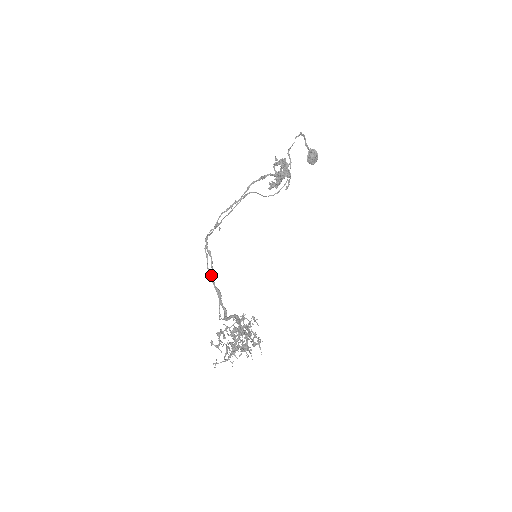
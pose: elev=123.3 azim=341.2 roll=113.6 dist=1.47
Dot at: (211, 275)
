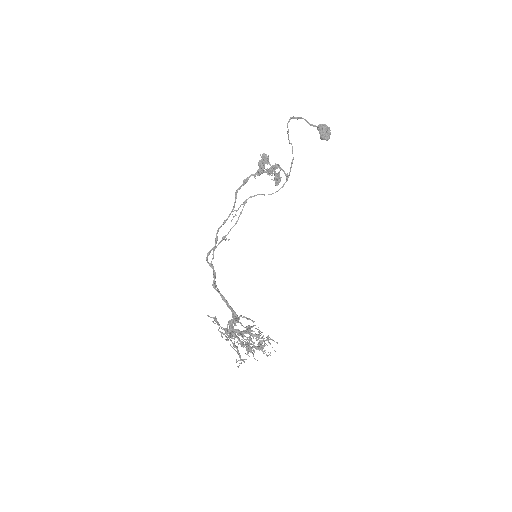
Dot at: (213, 284)
